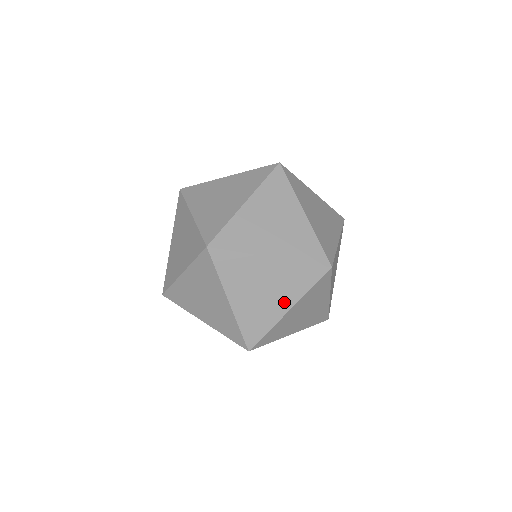
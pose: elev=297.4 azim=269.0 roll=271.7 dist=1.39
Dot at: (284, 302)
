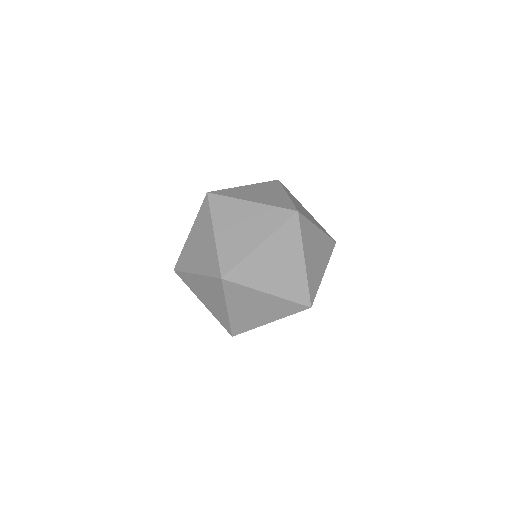
Dot at: (268, 318)
